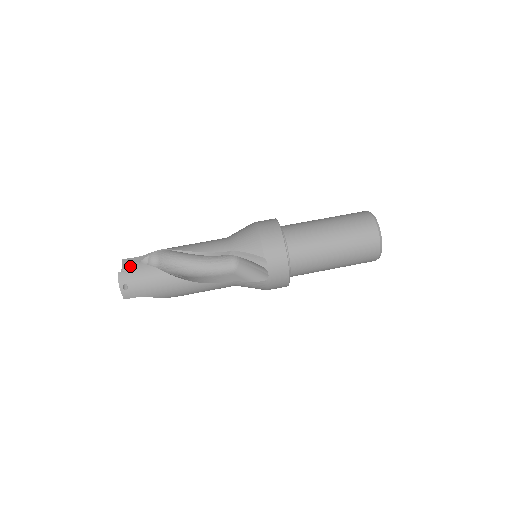
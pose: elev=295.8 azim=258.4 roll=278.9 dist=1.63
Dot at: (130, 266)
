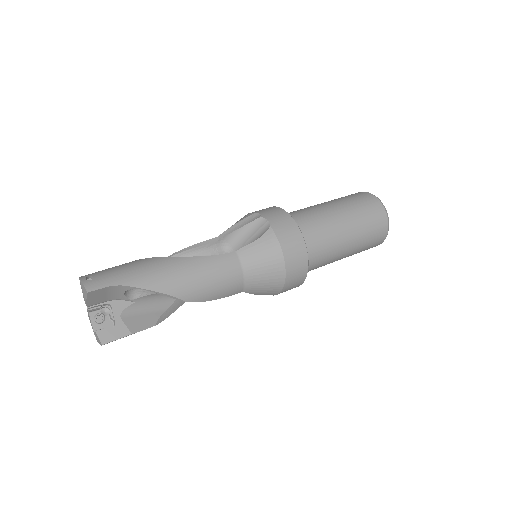
Dot at: occluded
